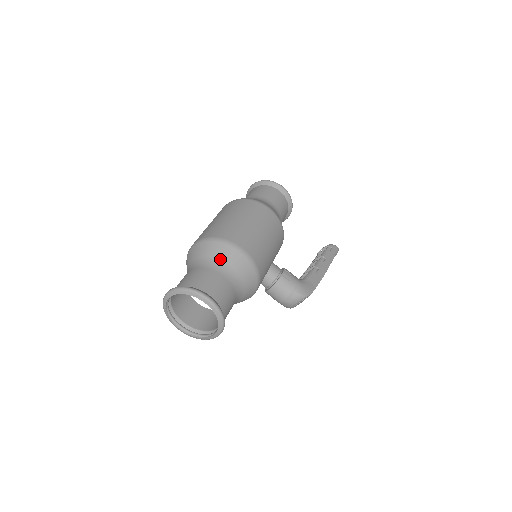
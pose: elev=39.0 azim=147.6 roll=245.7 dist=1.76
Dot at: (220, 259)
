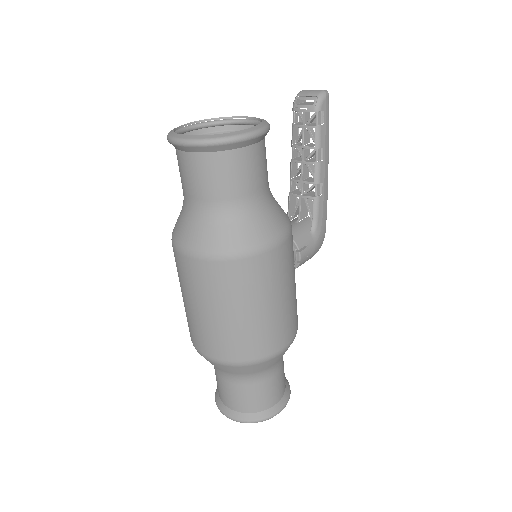
Dot at: (266, 369)
